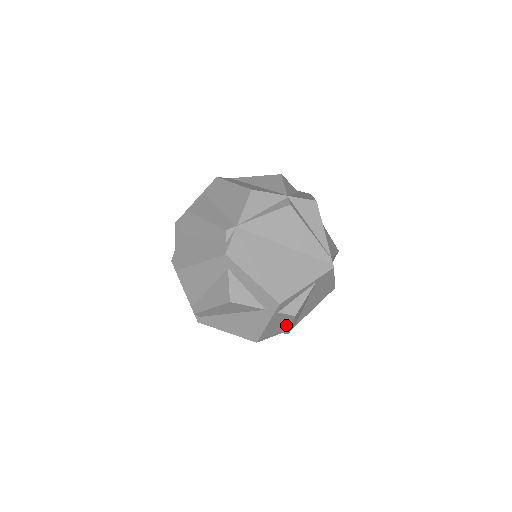
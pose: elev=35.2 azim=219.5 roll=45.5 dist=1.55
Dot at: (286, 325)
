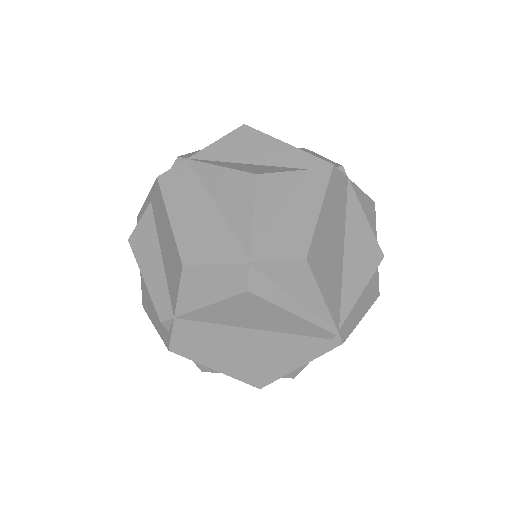
Dot at: occluded
